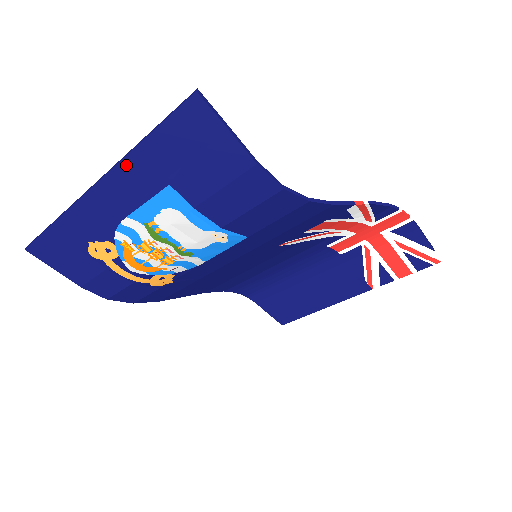
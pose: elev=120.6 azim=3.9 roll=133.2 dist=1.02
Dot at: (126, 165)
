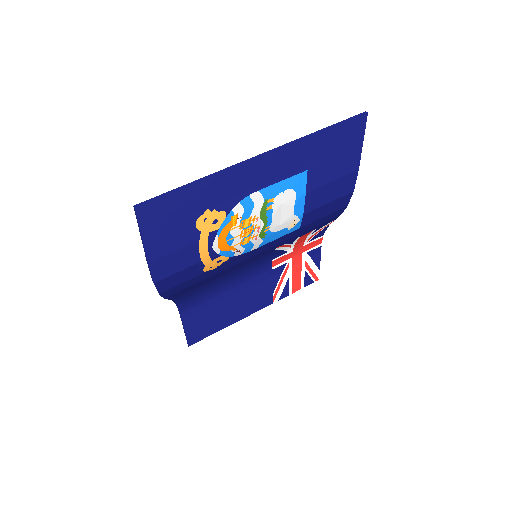
Dot at: (296, 146)
